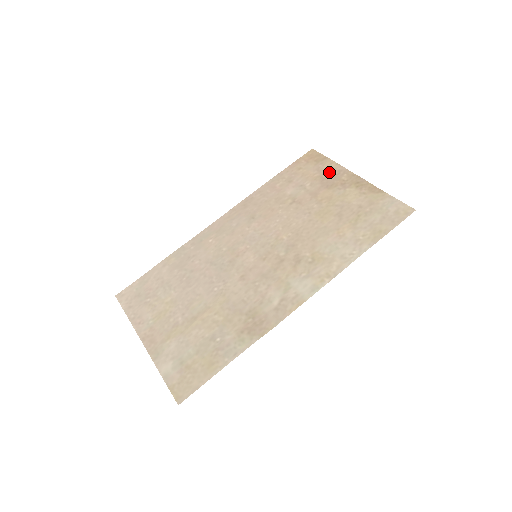
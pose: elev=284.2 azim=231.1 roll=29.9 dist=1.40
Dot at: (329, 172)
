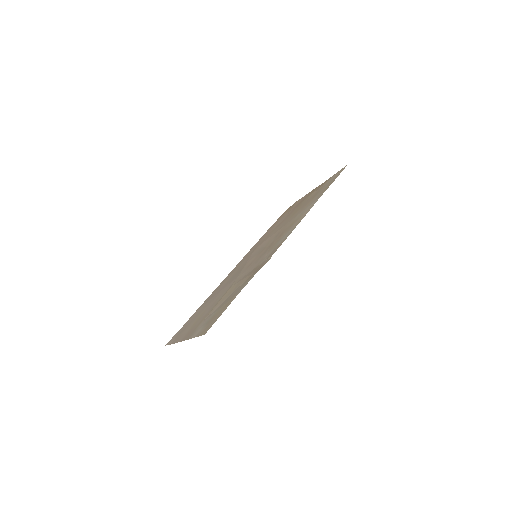
Dot at: (297, 203)
